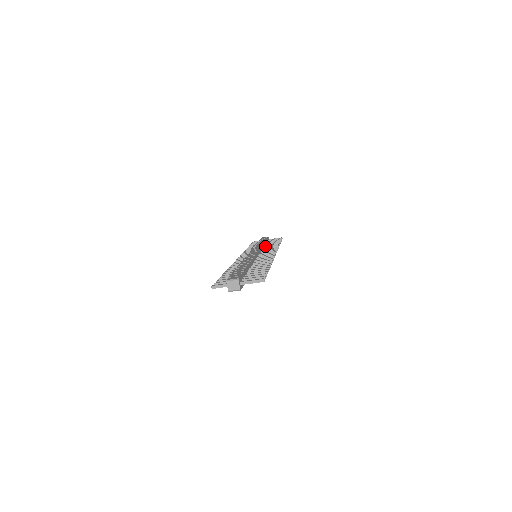
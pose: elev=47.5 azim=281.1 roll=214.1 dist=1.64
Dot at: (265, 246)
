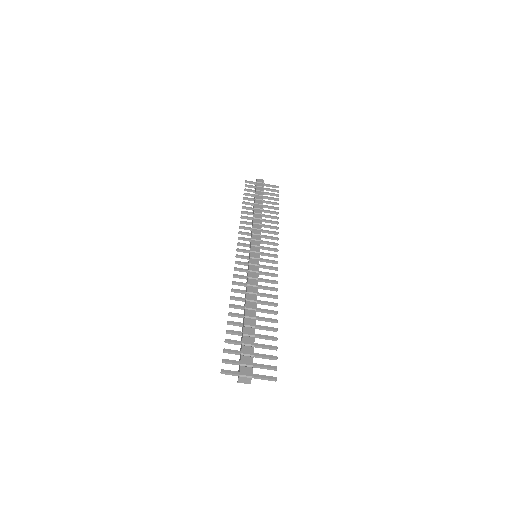
Dot at: (263, 219)
